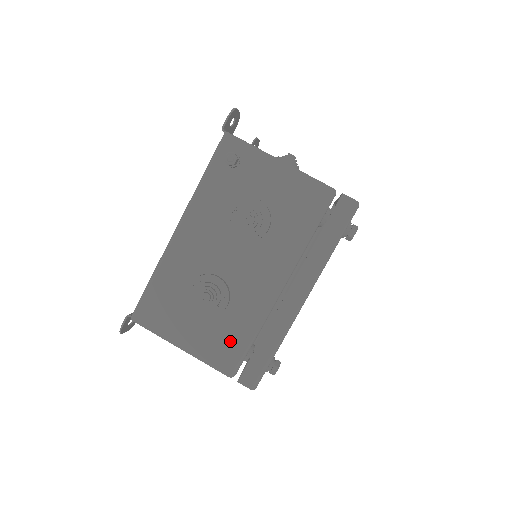
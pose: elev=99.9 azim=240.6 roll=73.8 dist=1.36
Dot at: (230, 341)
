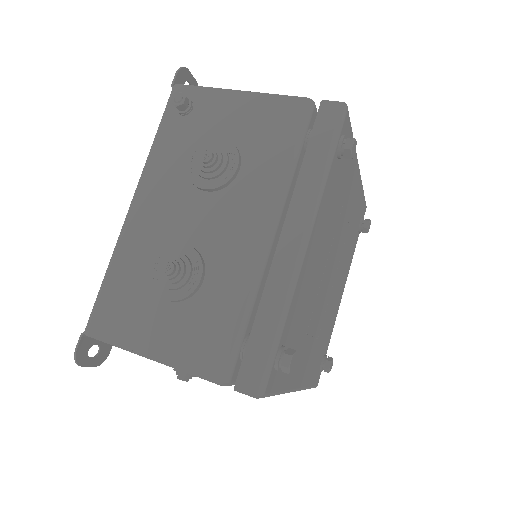
Dot at: (214, 329)
